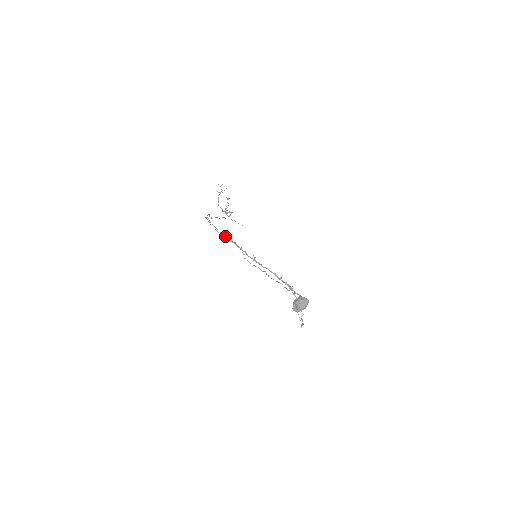
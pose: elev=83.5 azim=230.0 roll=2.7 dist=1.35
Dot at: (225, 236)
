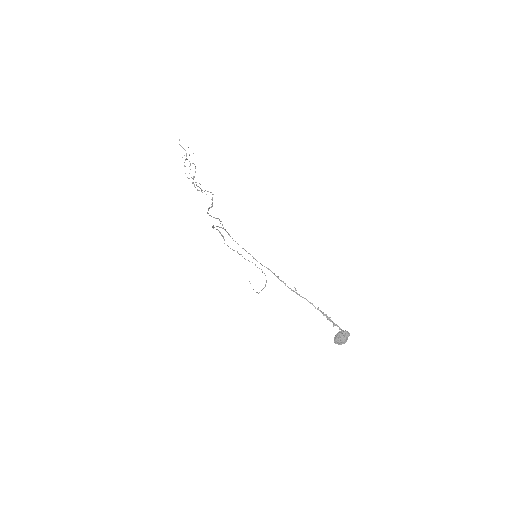
Dot at: (255, 259)
